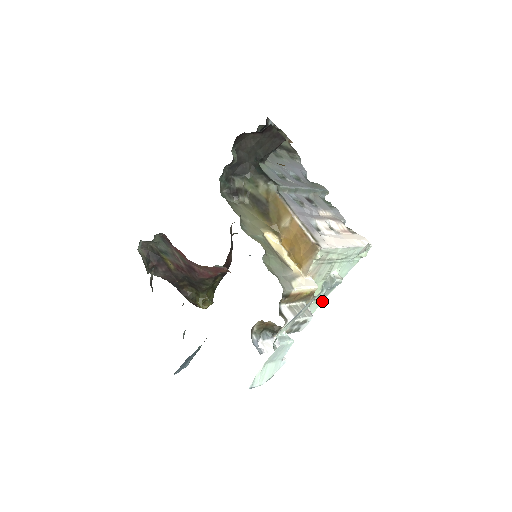
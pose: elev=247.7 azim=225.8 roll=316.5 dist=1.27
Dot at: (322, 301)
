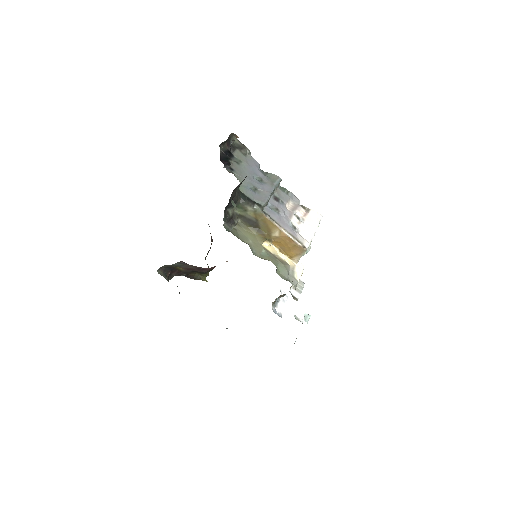
Dot at: occluded
